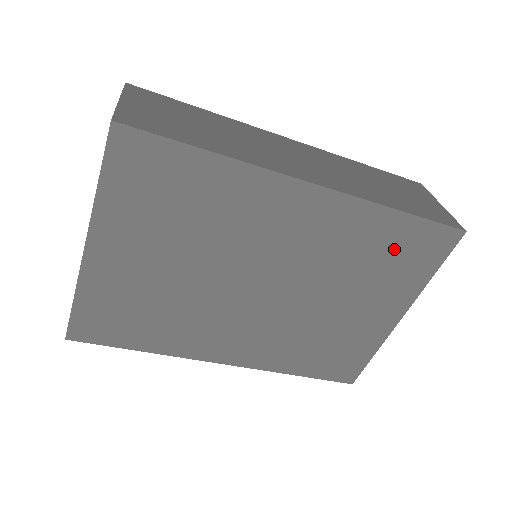
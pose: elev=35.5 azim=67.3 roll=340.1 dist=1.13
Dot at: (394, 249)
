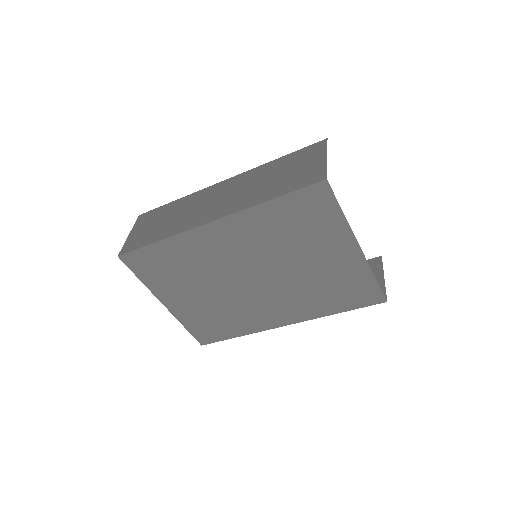
Dot at: (295, 219)
